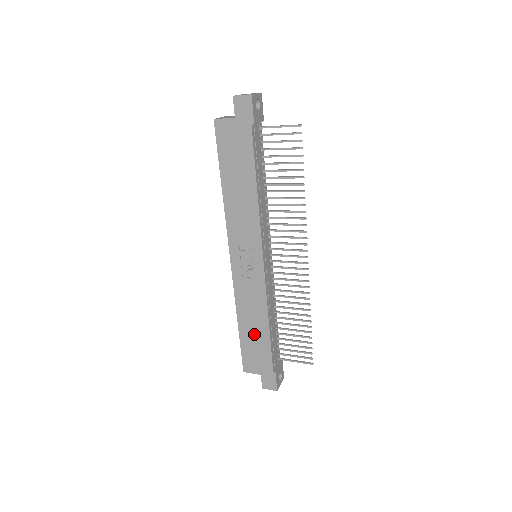
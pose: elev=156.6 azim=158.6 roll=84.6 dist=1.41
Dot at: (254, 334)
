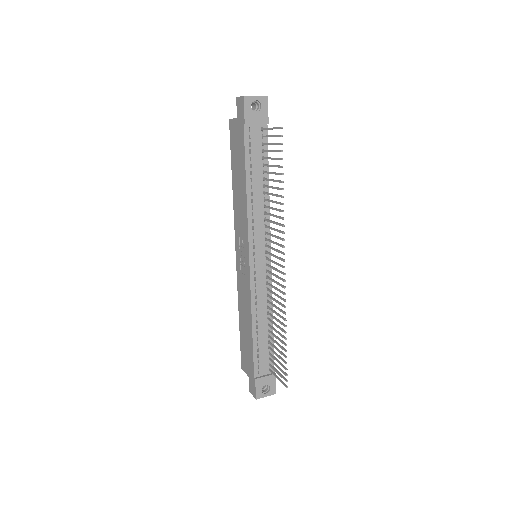
Dot at: (246, 332)
